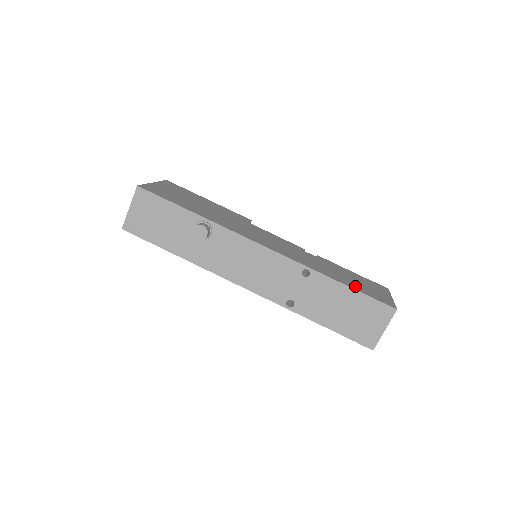
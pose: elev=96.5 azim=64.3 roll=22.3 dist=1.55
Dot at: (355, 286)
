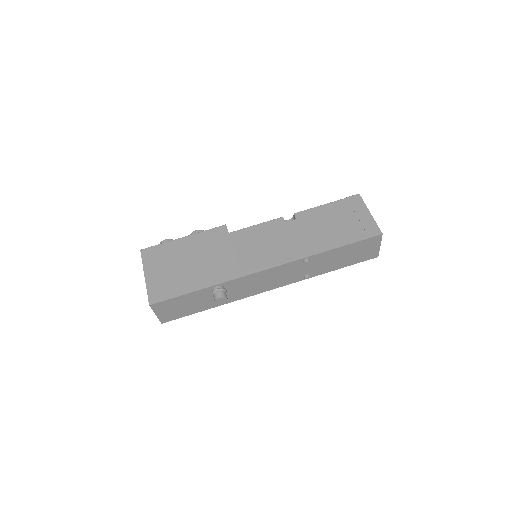
Dot at: (344, 237)
